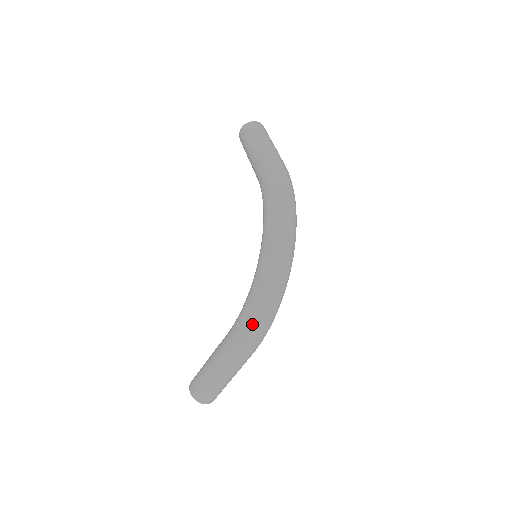
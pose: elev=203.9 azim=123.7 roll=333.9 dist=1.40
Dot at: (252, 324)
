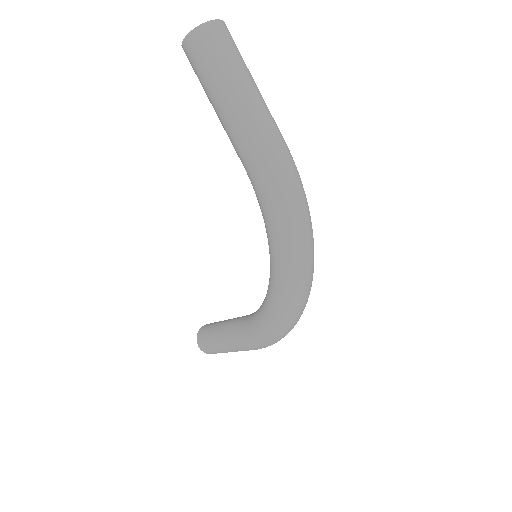
Dot at: (270, 342)
